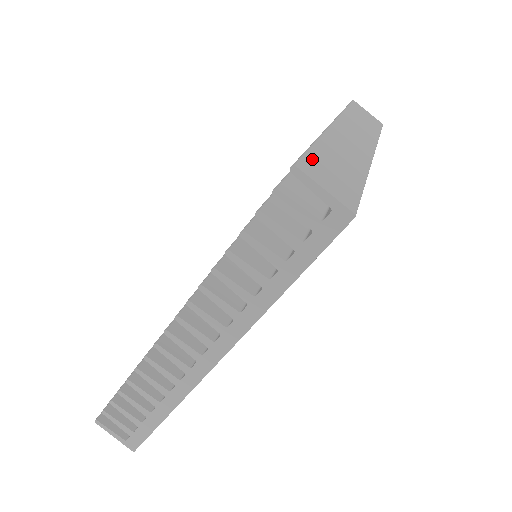
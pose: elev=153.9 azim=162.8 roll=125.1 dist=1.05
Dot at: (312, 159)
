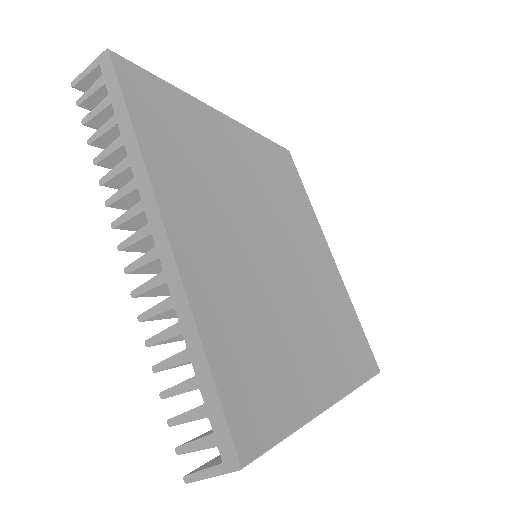
Dot at: occluded
